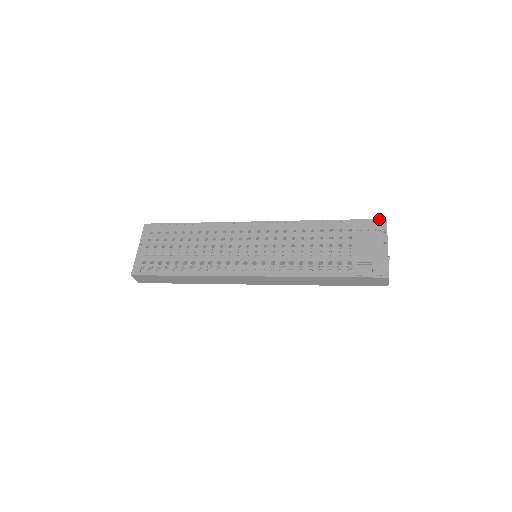
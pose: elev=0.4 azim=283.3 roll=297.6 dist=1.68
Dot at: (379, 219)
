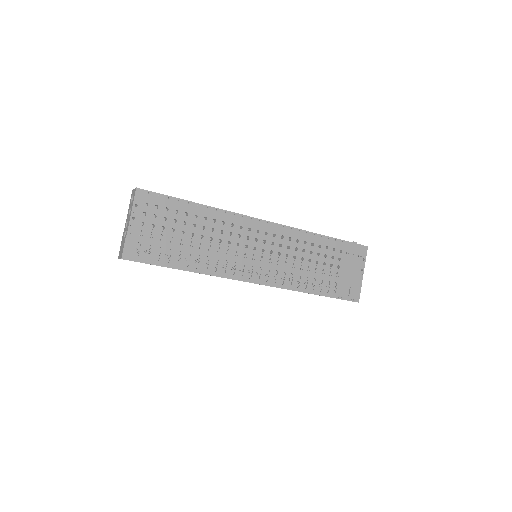
Dot at: (363, 245)
